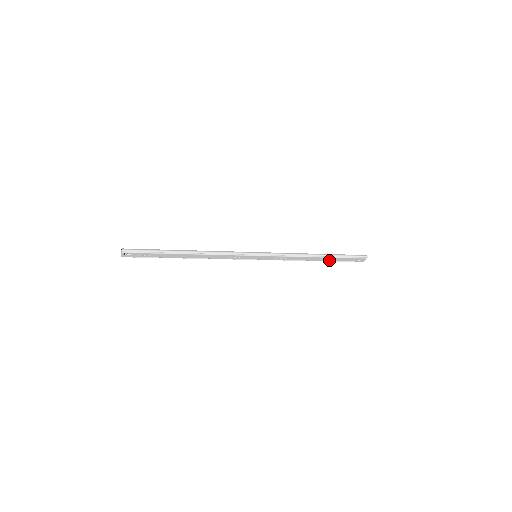
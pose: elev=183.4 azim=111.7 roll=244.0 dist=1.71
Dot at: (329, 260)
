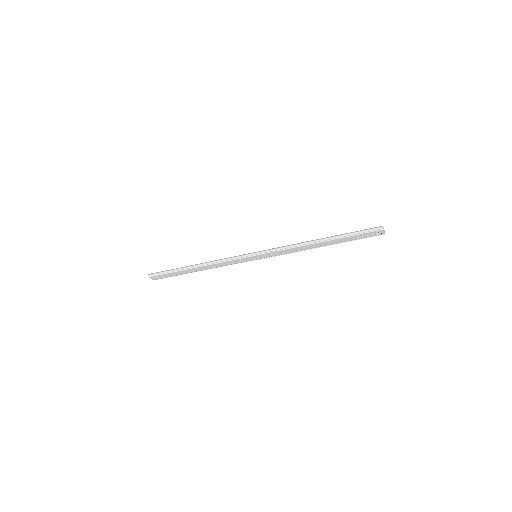
Dot at: (338, 242)
